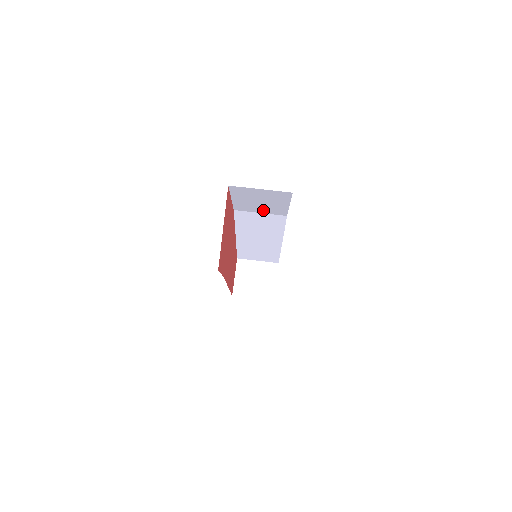
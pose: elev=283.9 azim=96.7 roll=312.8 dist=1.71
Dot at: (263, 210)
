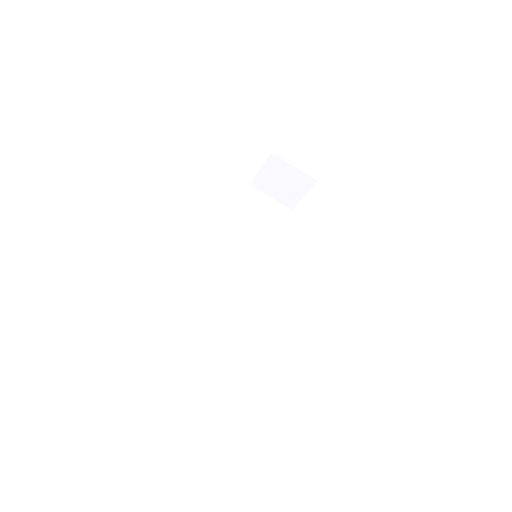
Dot at: occluded
